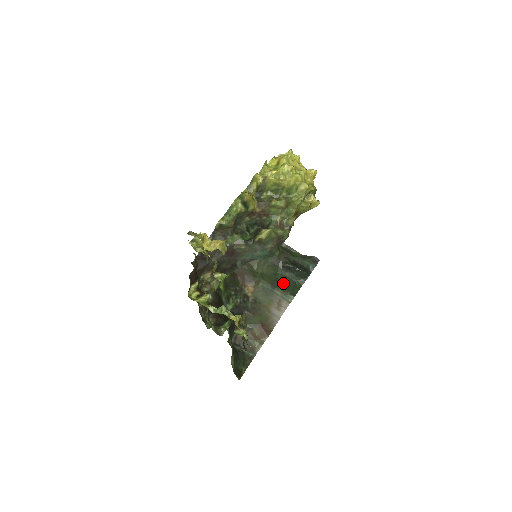
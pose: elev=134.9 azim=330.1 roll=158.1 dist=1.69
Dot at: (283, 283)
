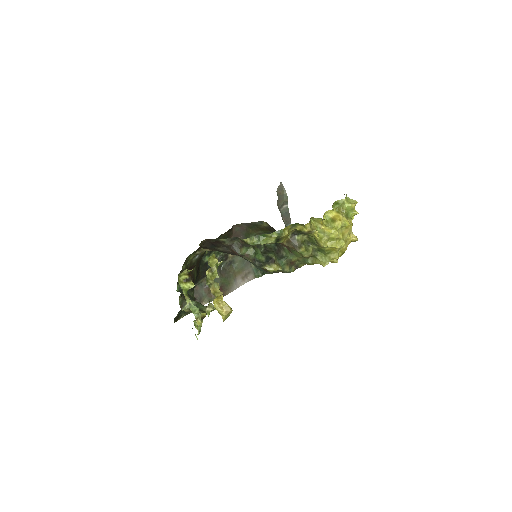
Dot at: occluded
